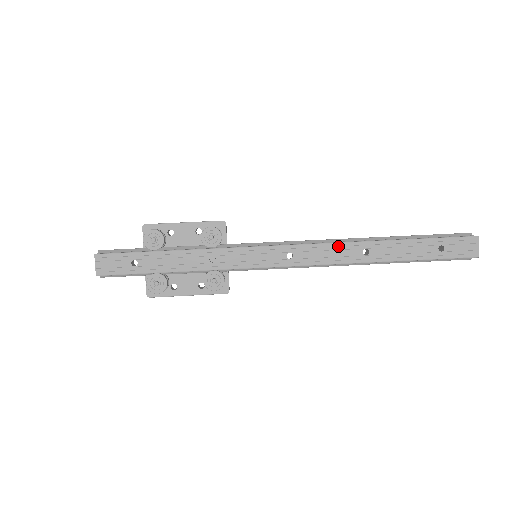
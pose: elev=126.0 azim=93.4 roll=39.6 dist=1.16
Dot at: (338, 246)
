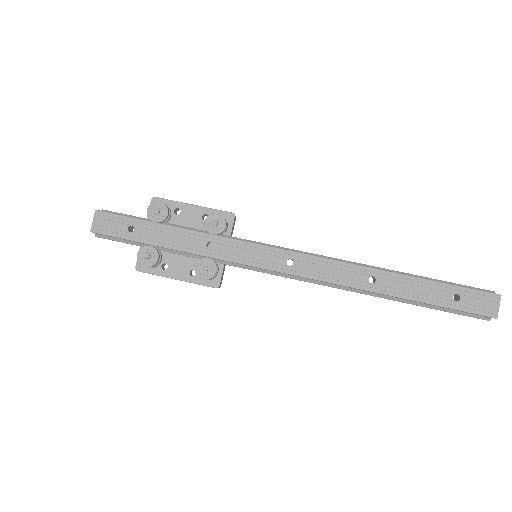
Dot at: (344, 266)
